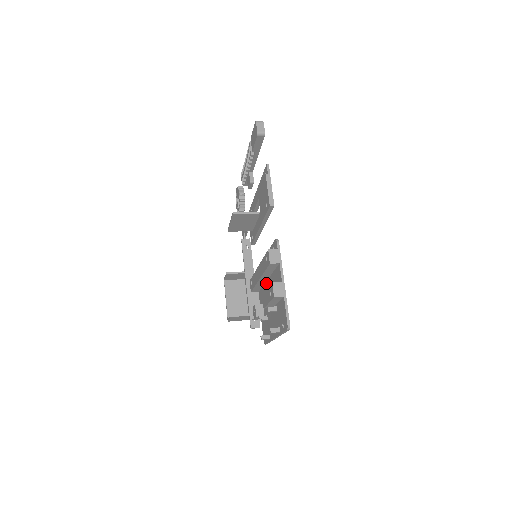
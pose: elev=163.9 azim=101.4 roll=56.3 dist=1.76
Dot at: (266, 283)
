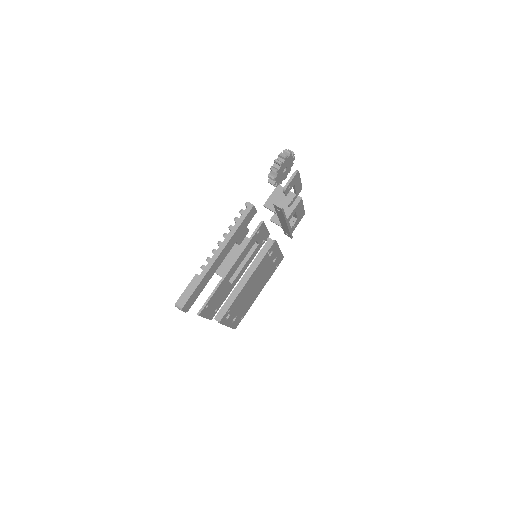
Dot at: occluded
